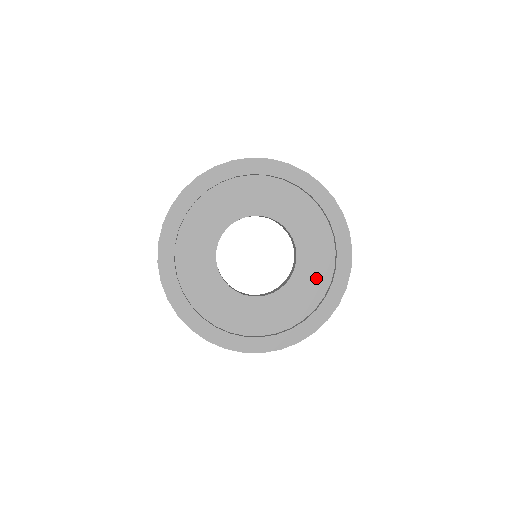
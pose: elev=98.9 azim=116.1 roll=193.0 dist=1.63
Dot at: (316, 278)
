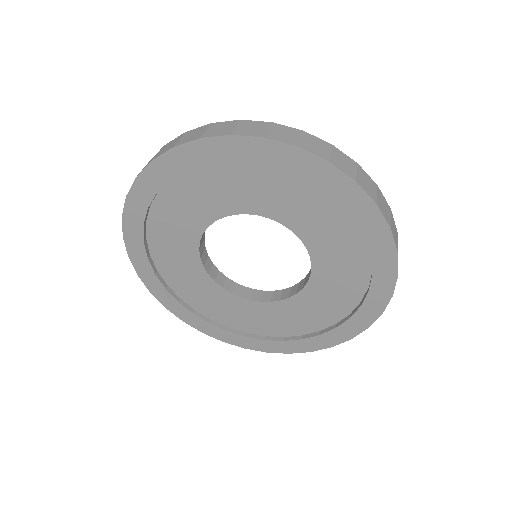
Dot at: (278, 323)
